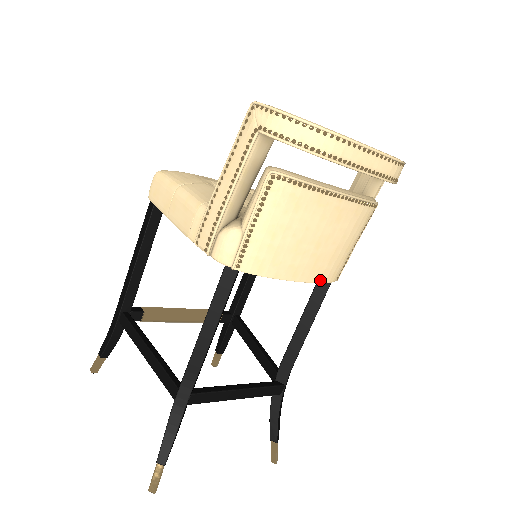
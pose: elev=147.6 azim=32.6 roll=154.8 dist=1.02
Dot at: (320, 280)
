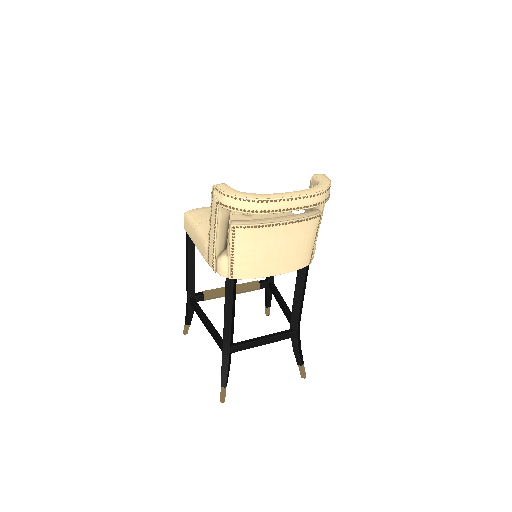
Dot at: (293, 269)
